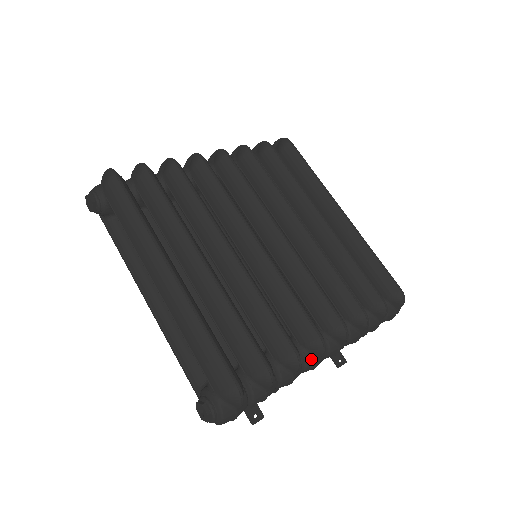
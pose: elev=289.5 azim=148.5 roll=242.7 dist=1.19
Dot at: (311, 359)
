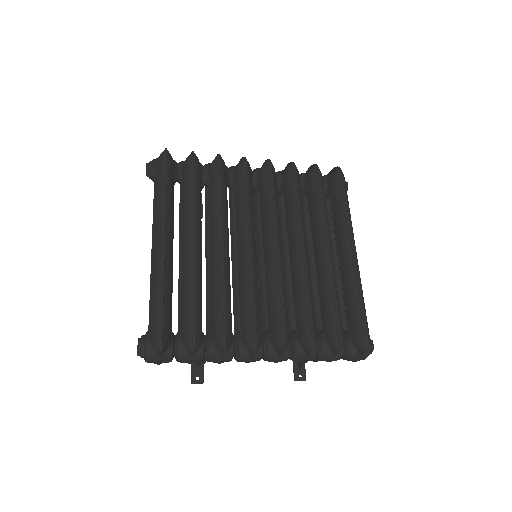
Dot at: (245, 353)
